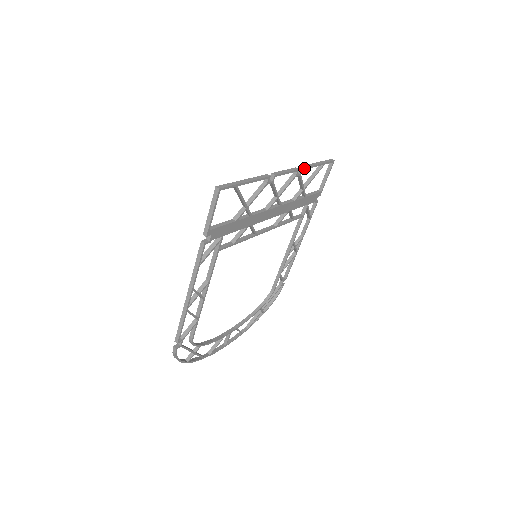
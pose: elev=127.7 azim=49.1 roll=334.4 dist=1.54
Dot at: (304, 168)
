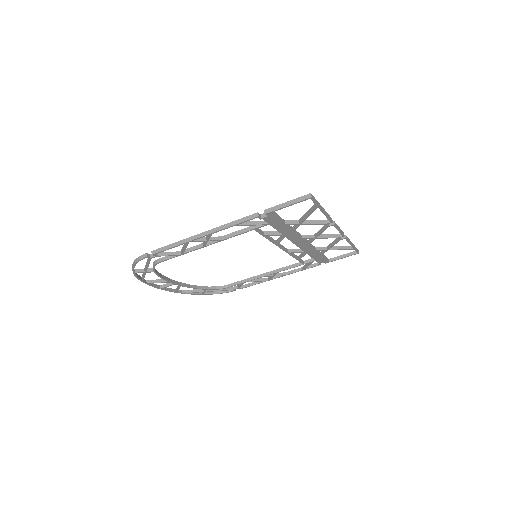
Dot at: (347, 238)
